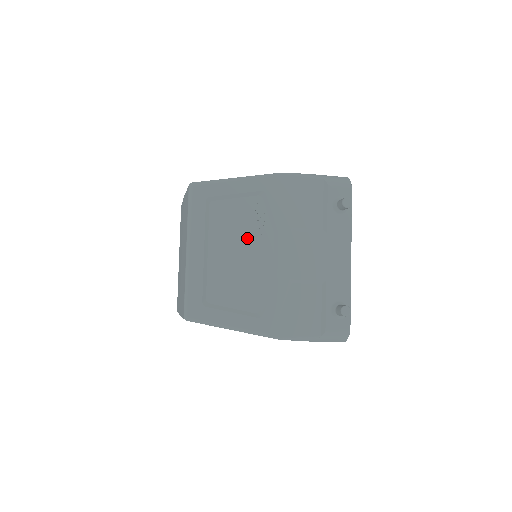
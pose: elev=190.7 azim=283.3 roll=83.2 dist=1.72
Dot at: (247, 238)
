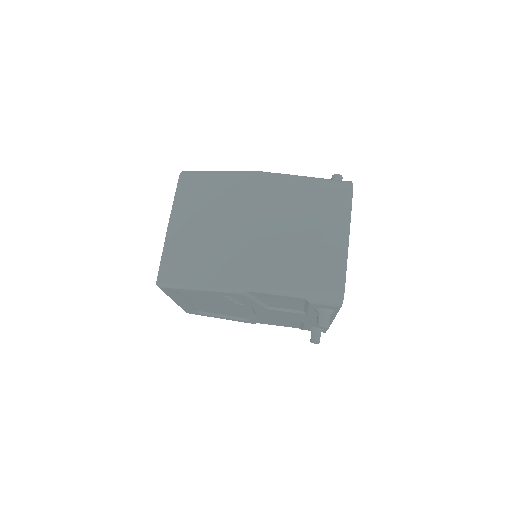
Dot at: (225, 303)
